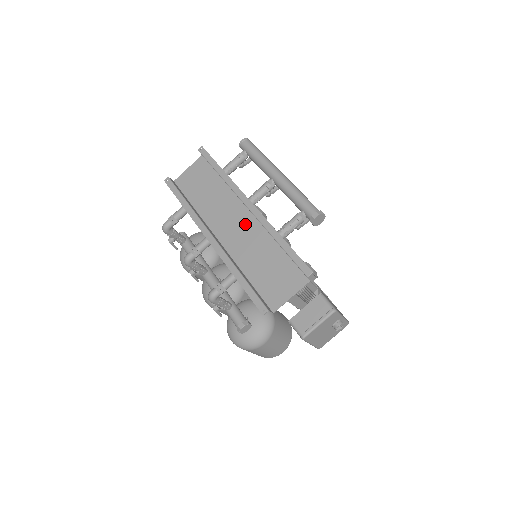
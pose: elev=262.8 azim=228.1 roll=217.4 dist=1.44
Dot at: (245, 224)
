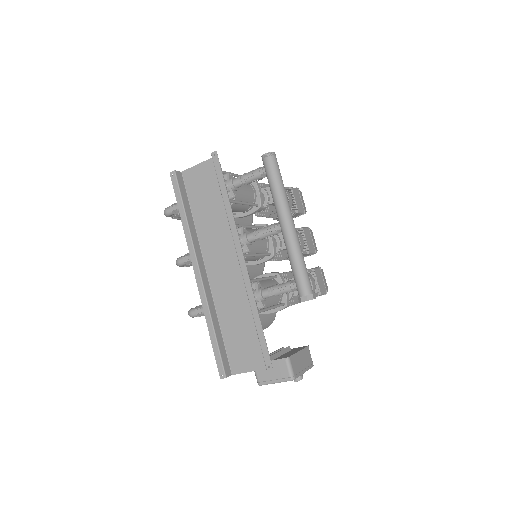
Dot at: (235, 272)
